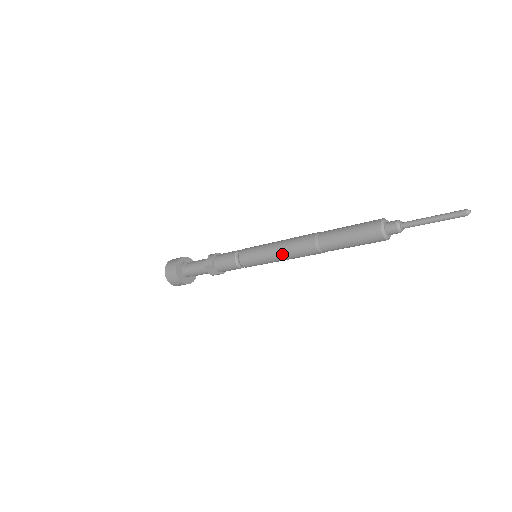
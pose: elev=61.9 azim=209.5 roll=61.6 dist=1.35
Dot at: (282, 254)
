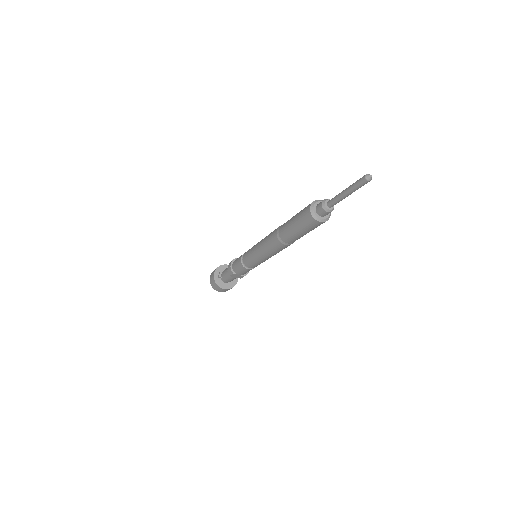
Dot at: (267, 255)
